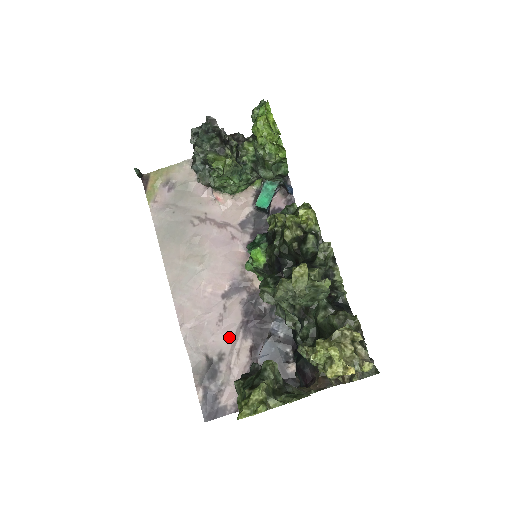
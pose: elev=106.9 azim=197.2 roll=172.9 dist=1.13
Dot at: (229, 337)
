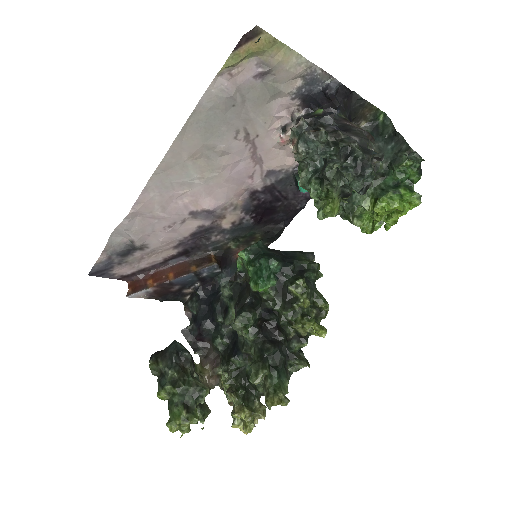
Dot at: (164, 241)
